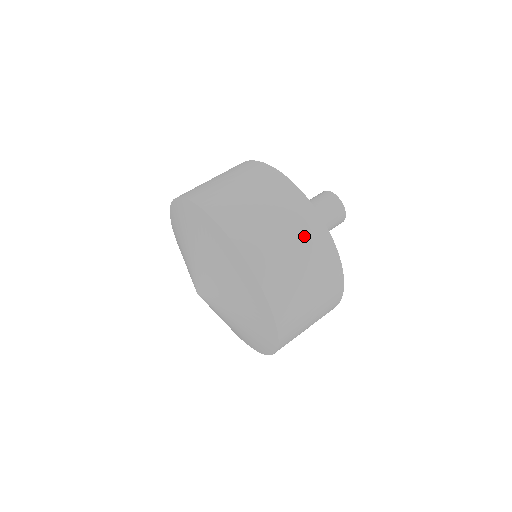
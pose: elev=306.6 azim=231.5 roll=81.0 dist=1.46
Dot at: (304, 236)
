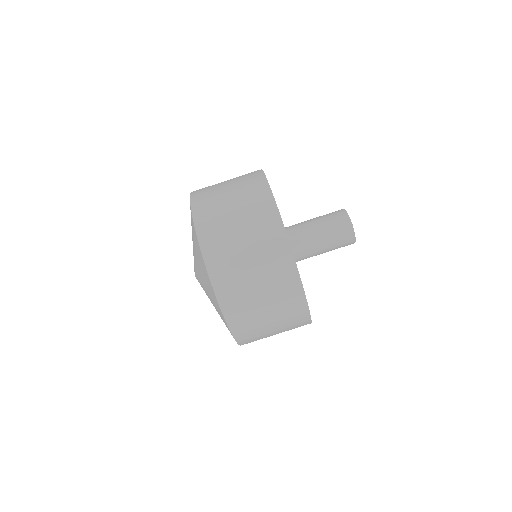
Dot at: occluded
